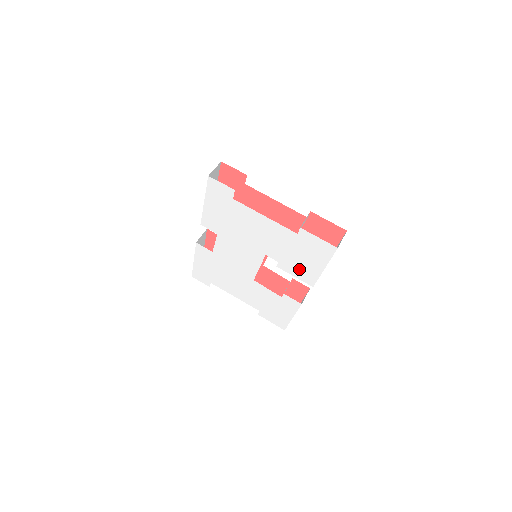
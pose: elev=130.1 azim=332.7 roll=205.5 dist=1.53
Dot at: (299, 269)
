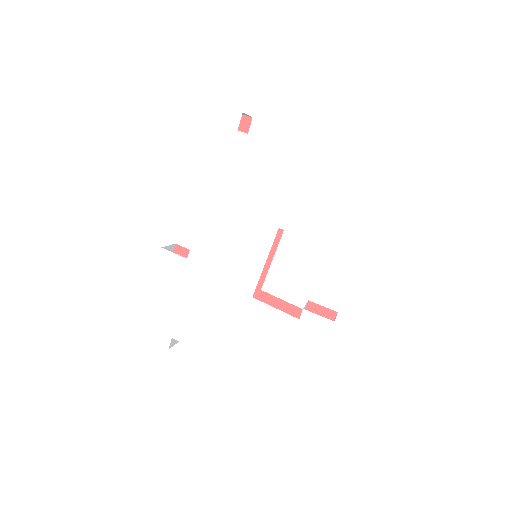
Dot at: (333, 237)
